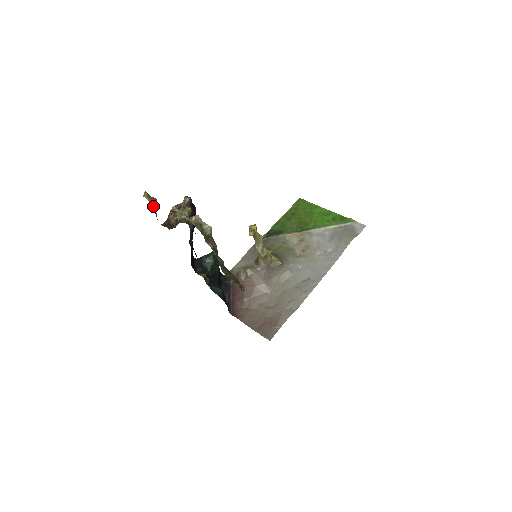
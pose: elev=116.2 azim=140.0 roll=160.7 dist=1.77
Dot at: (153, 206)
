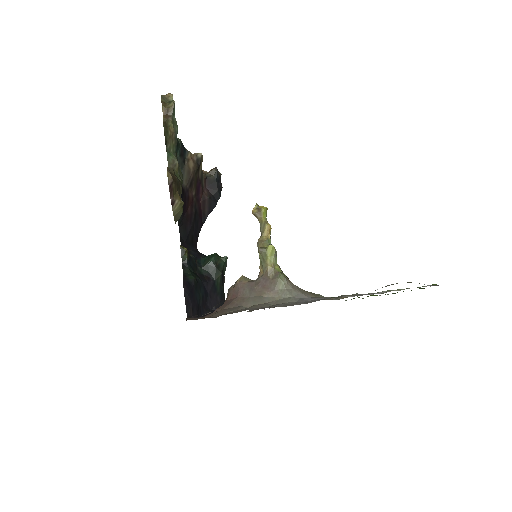
Dot at: occluded
